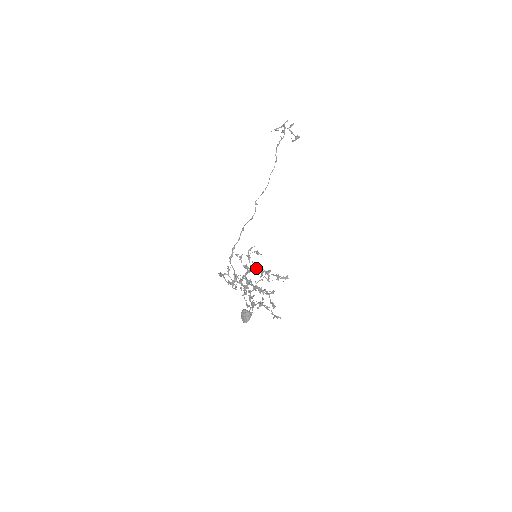
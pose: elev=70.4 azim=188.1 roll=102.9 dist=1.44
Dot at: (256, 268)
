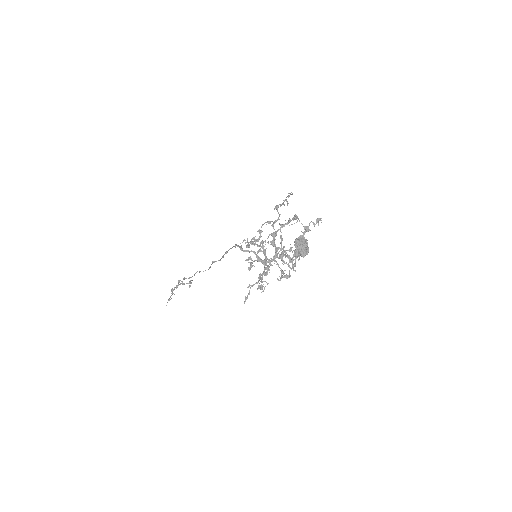
Dot at: occluded
